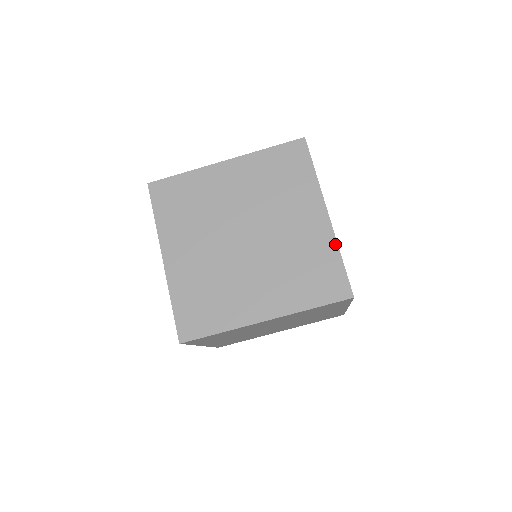
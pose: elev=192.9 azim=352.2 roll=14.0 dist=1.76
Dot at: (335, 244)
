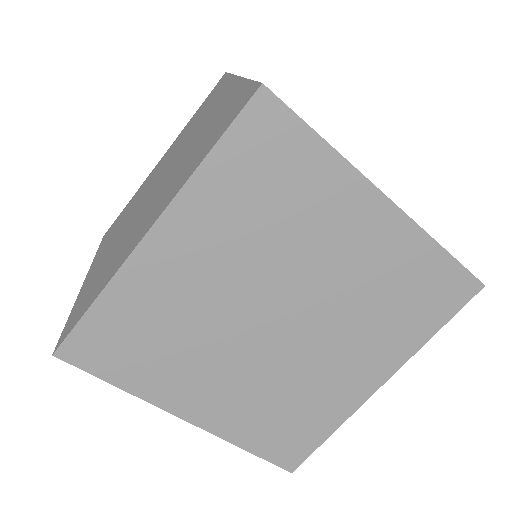
Dot at: (425, 237)
